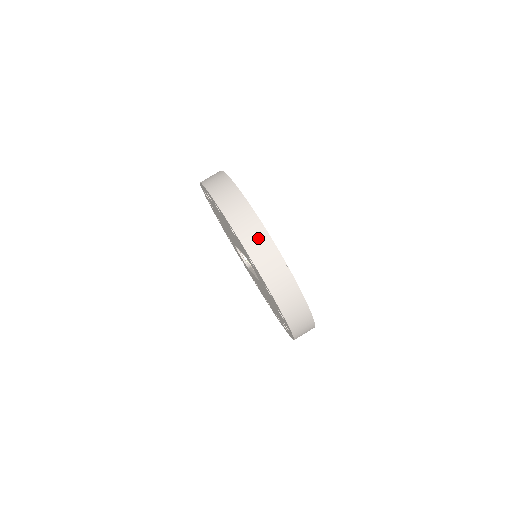
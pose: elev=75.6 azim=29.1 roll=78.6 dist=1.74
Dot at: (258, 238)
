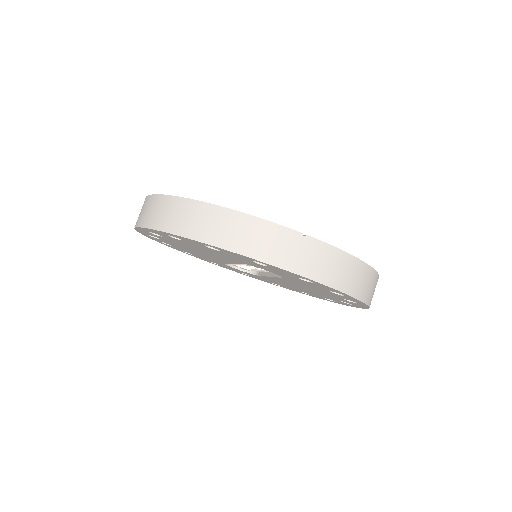
Dot at: (247, 231)
